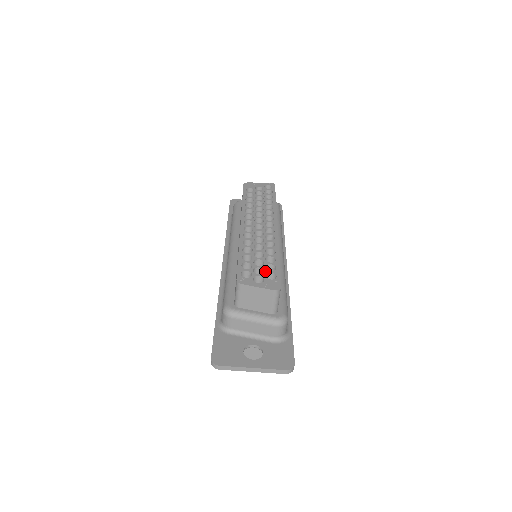
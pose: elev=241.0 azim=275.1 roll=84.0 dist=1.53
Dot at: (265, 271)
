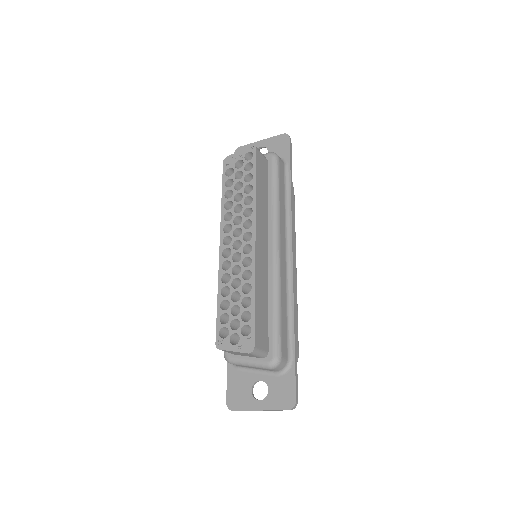
Dot at: (240, 324)
